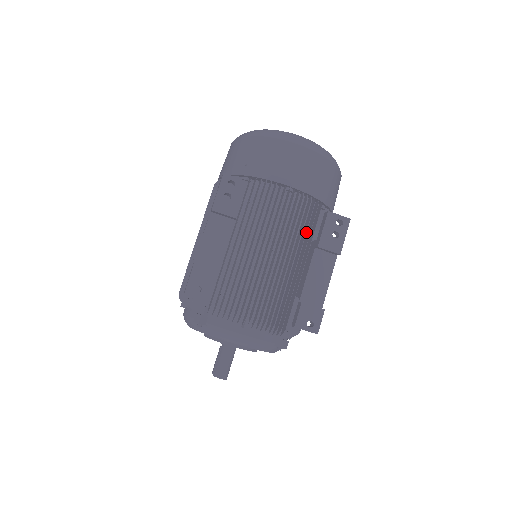
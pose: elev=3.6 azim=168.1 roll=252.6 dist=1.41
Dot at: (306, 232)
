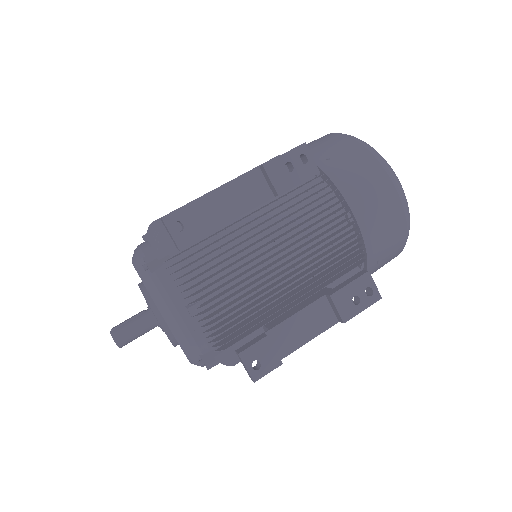
Dot at: occluded
